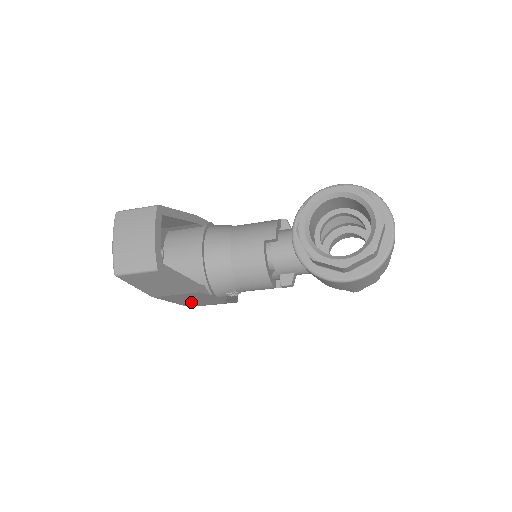
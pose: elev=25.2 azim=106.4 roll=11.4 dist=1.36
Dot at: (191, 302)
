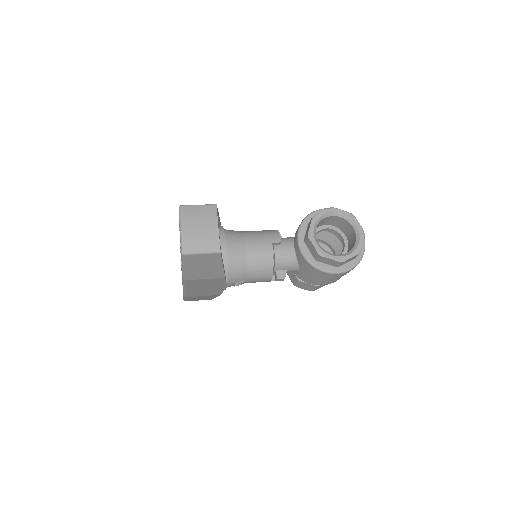
Dot at: (198, 291)
